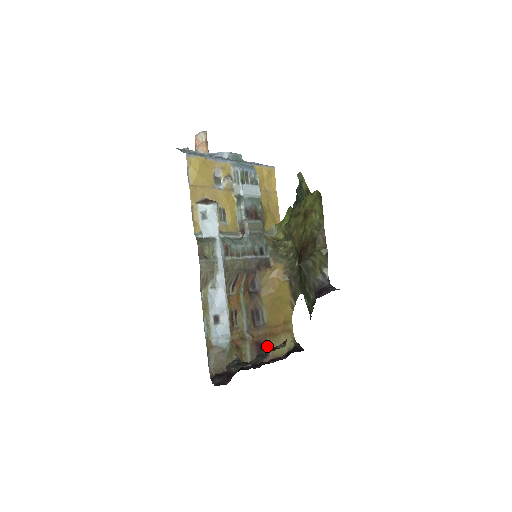
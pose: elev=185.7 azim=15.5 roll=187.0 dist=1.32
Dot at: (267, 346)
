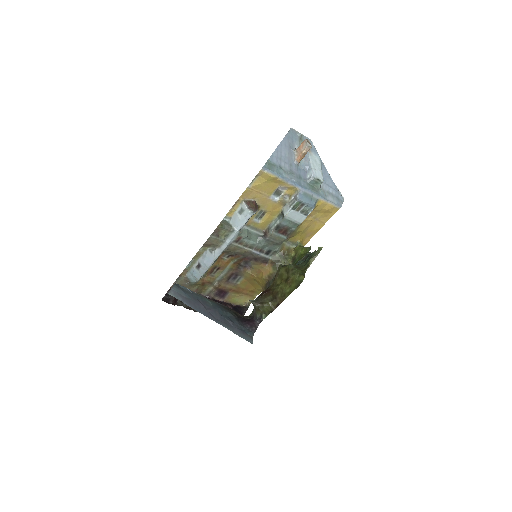
Dot at: (227, 294)
